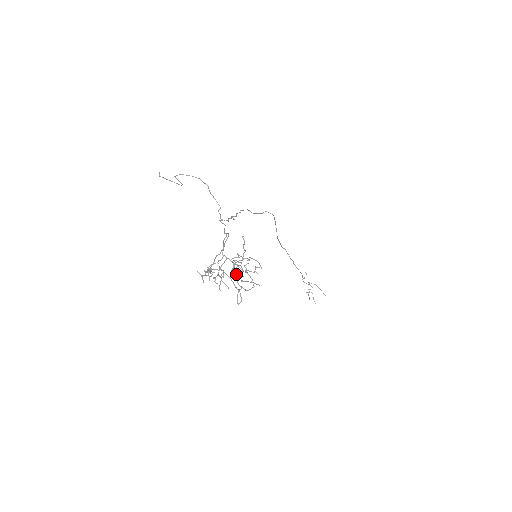
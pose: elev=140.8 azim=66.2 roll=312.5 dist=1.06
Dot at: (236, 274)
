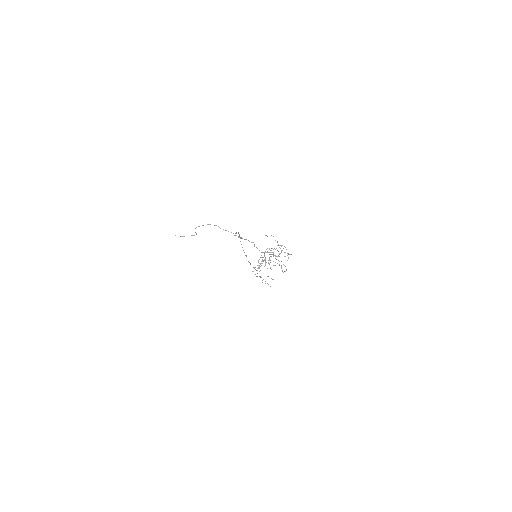
Dot at: (277, 256)
